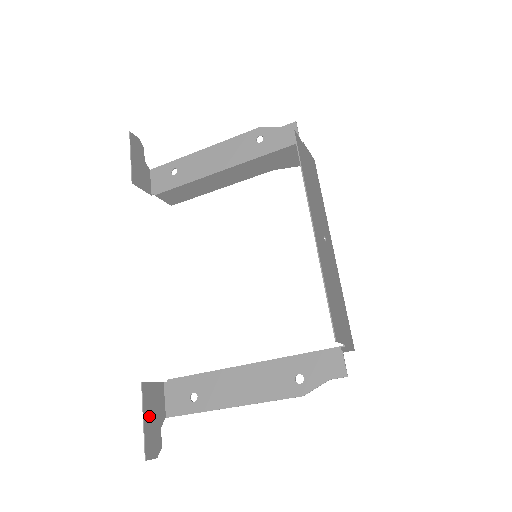
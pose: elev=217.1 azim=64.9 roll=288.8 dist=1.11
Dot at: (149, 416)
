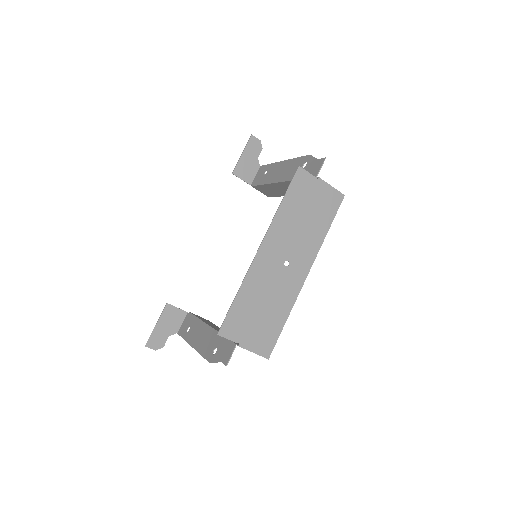
Dot at: (162, 325)
